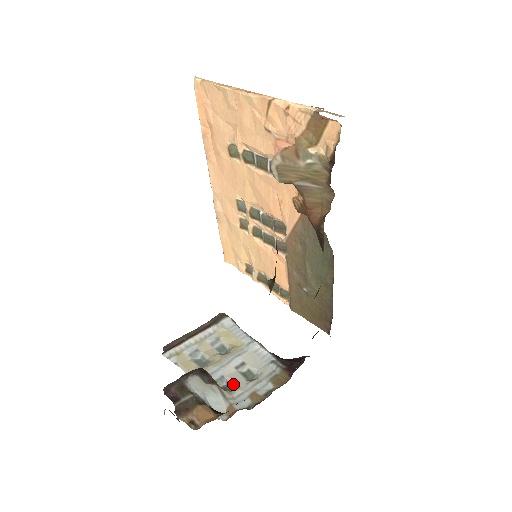
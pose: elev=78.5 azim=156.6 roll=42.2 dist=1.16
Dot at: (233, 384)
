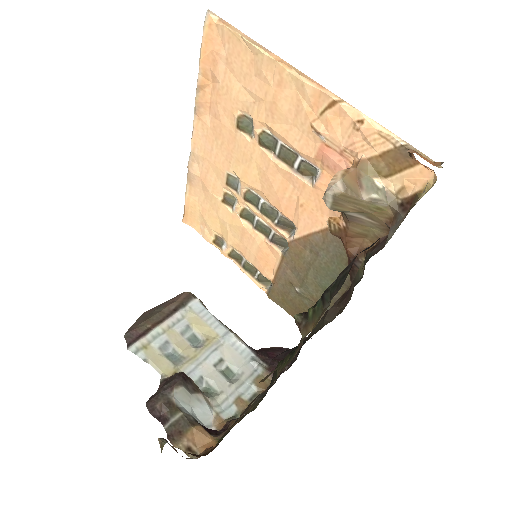
Dot at: (214, 387)
